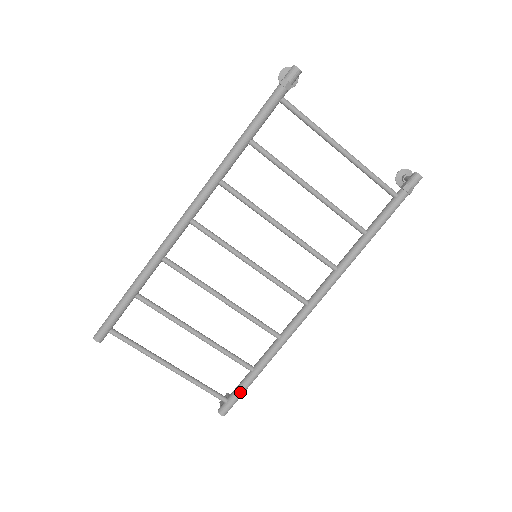
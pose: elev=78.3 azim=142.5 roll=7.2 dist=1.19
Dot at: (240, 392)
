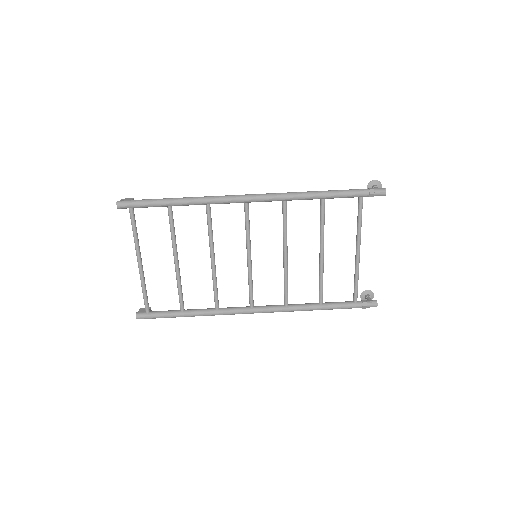
Dot at: (162, 316)
